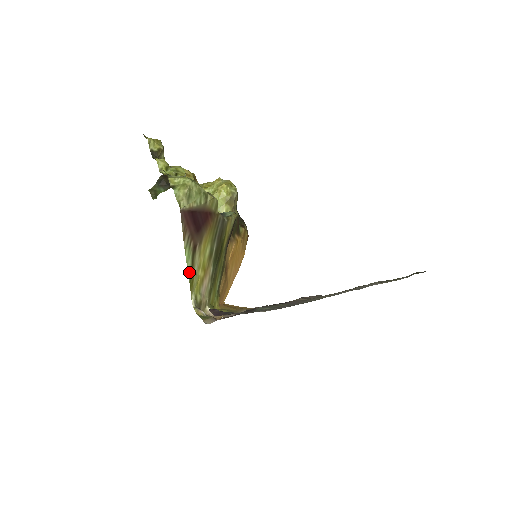
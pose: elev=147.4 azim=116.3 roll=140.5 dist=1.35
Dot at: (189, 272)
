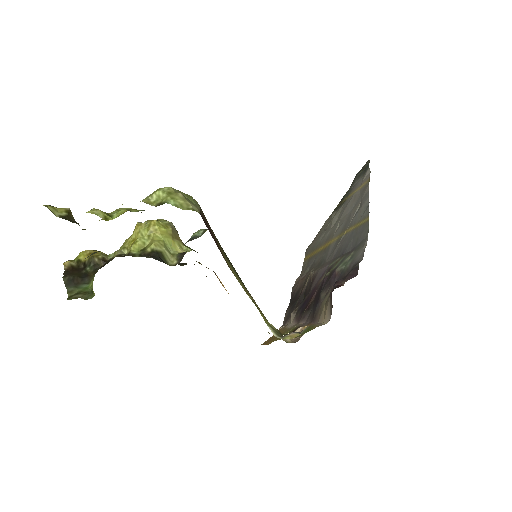
Dot at: occluded
